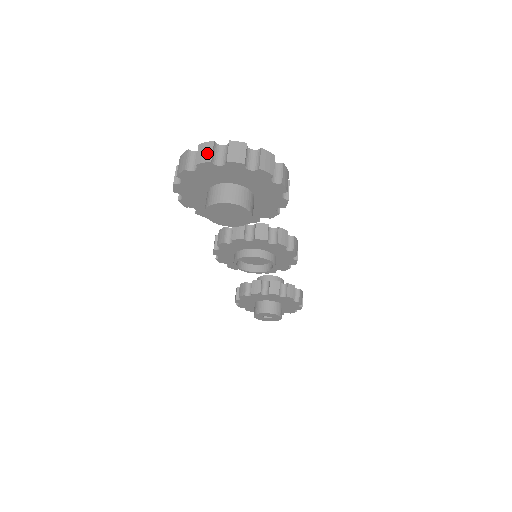
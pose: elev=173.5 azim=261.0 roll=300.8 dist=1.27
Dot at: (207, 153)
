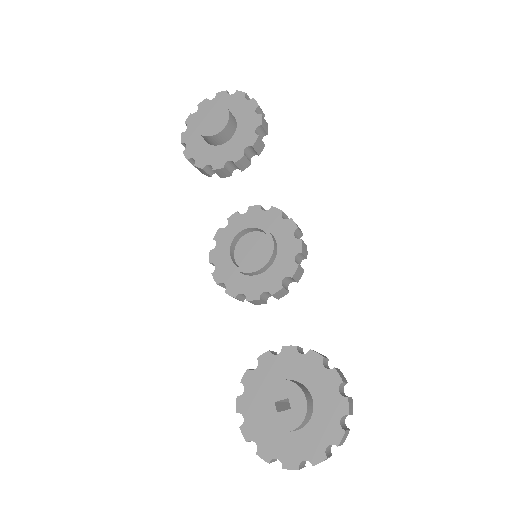
Dot at: occluded
